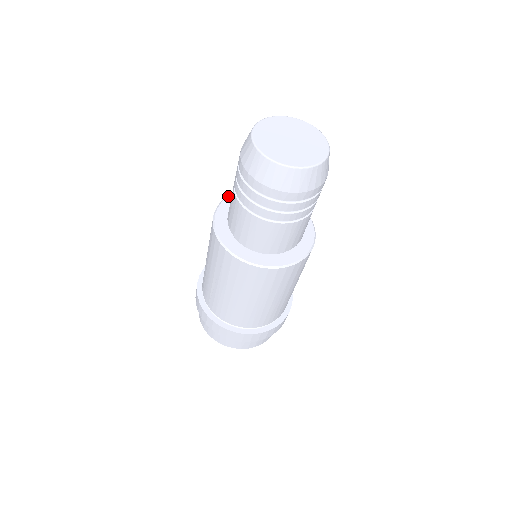
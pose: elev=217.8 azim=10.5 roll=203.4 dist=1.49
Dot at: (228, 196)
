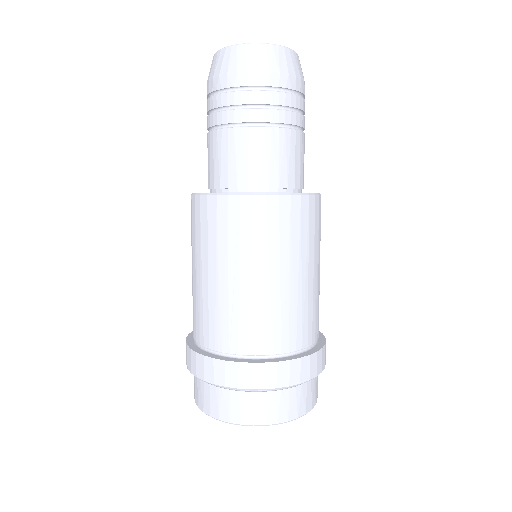
Dot at: occluded
